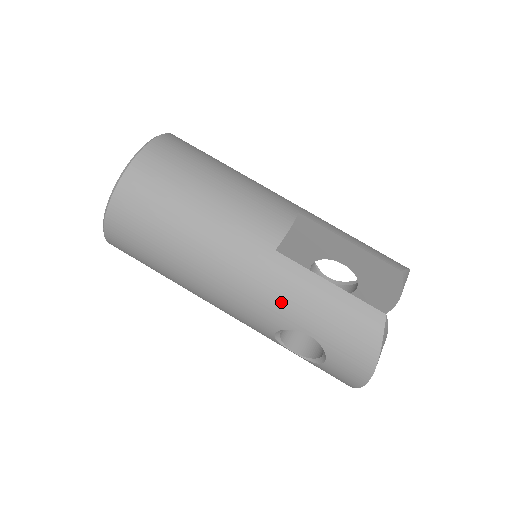
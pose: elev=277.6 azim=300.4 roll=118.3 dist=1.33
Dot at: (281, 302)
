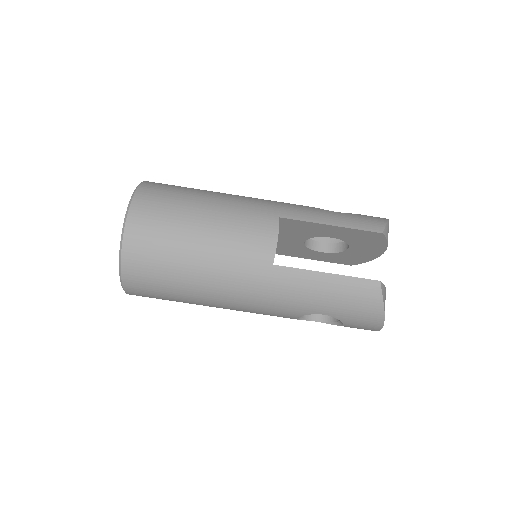
Dot at: (293, 301)
